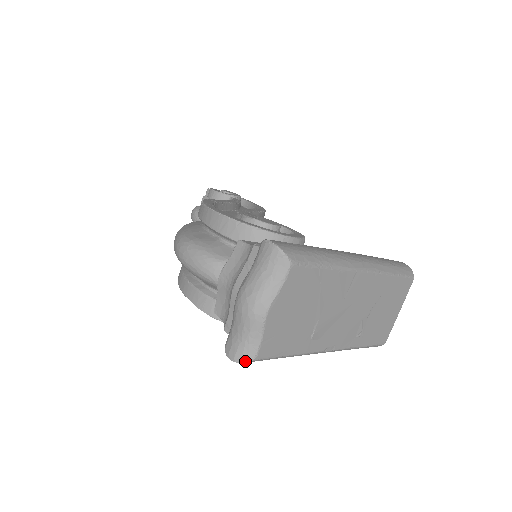
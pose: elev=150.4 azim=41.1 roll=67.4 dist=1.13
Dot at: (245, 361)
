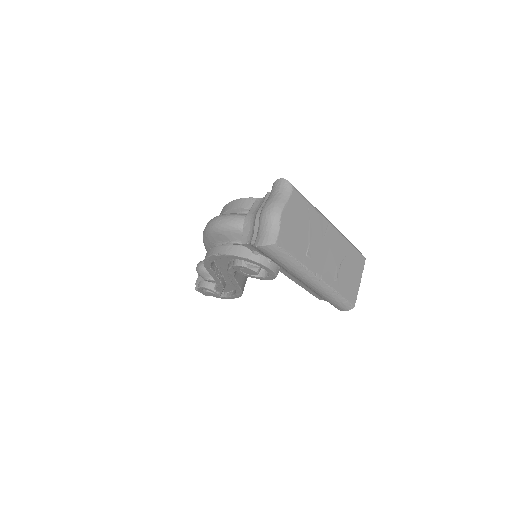
Dot at: (270, 244)
